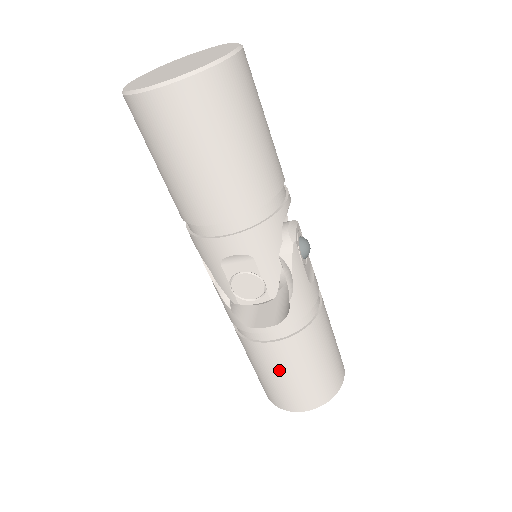
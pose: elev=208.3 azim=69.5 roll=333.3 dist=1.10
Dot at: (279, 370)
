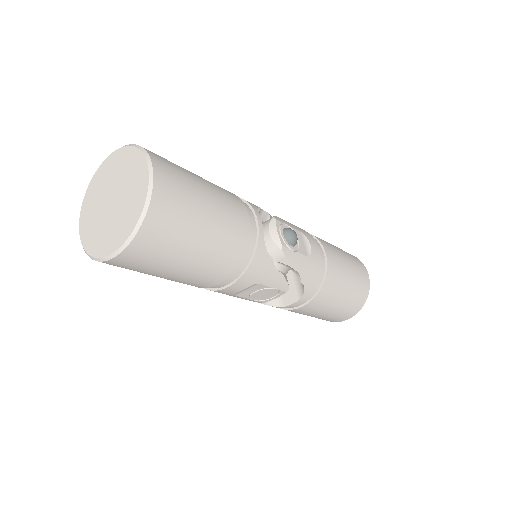
Dot at: (317, 313)
